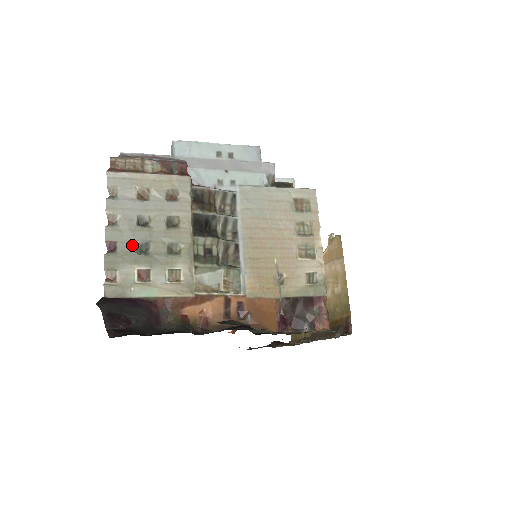
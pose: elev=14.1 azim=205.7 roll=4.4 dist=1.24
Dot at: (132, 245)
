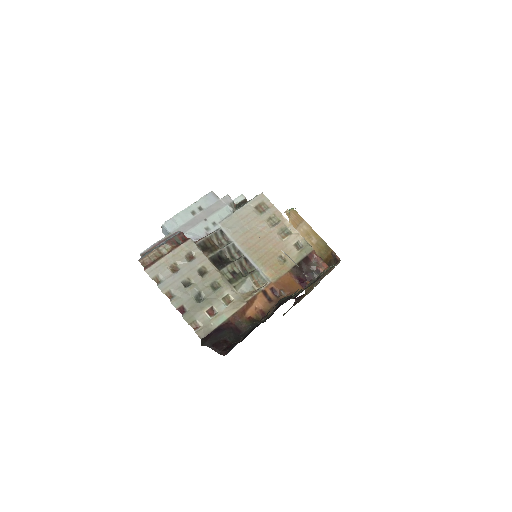
Dot at: (192, 301)
